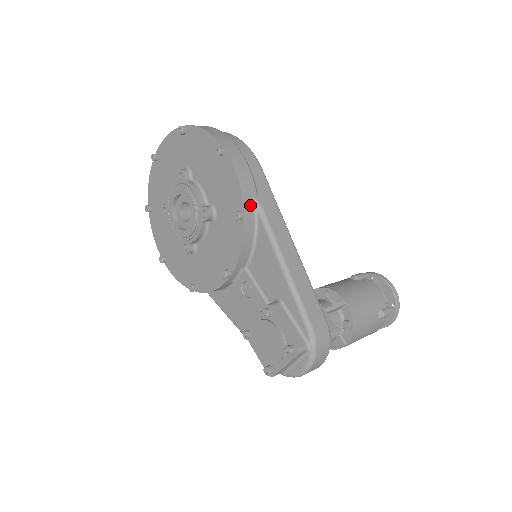
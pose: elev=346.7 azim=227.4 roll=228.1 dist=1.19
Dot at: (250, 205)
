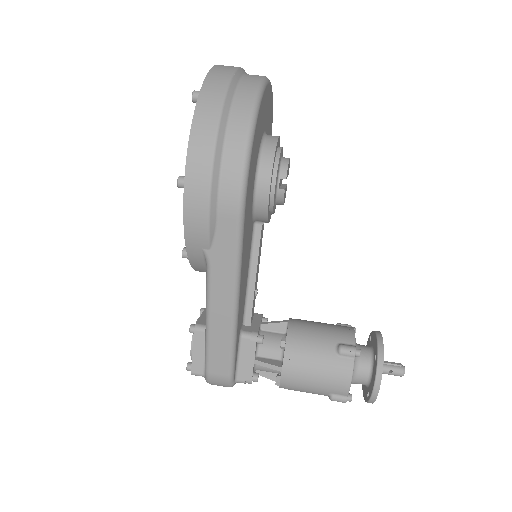
Dot at: (197, 254)
